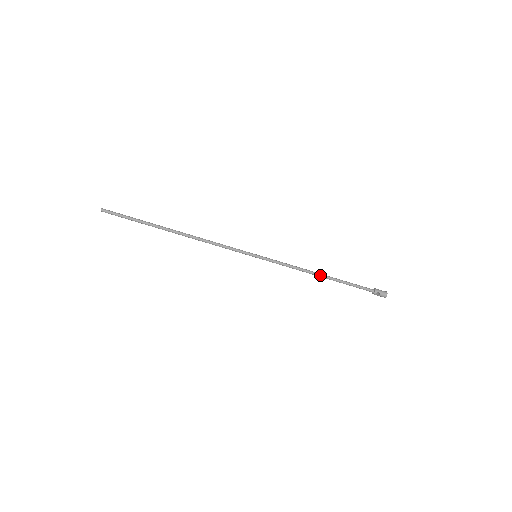
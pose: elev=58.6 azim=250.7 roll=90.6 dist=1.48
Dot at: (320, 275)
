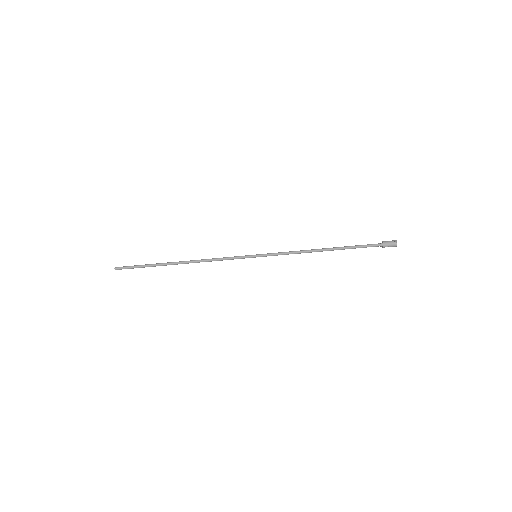
Dot at: (322, 251)
